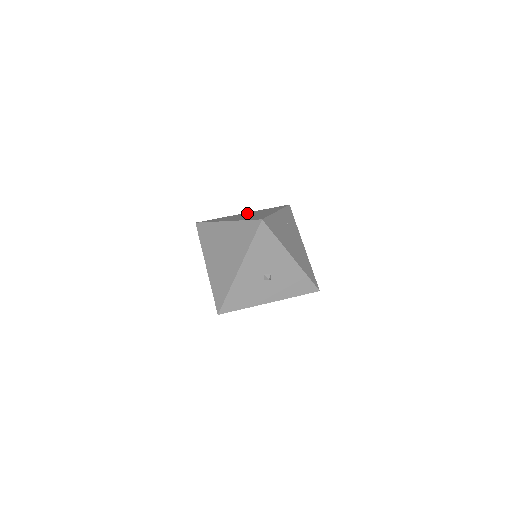
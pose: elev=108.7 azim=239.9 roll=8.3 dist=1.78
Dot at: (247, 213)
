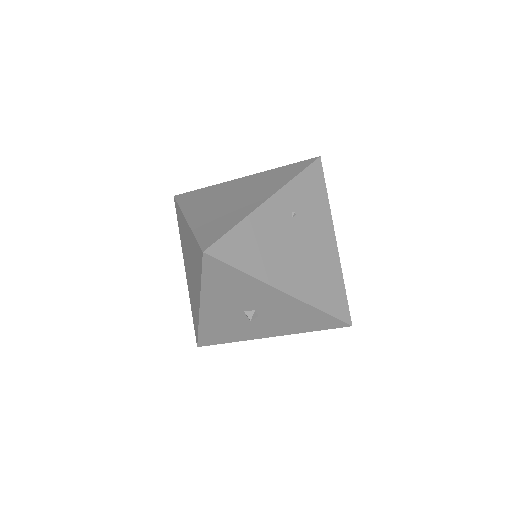
Dot at: (242, 182)
